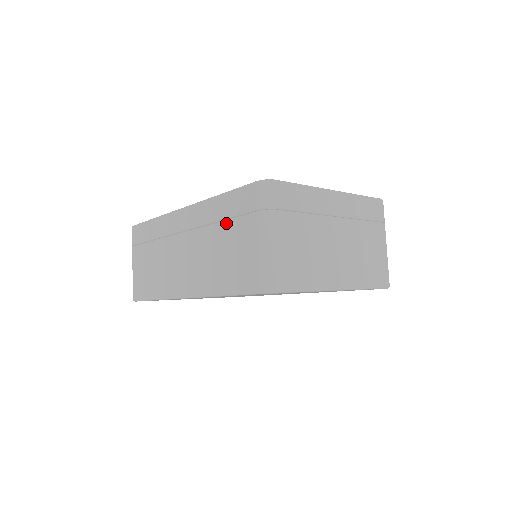
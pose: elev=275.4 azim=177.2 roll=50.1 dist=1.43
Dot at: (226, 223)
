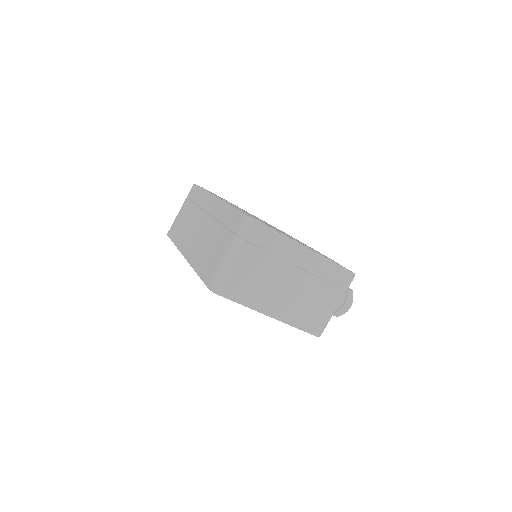
Dot at: (223, 228)
